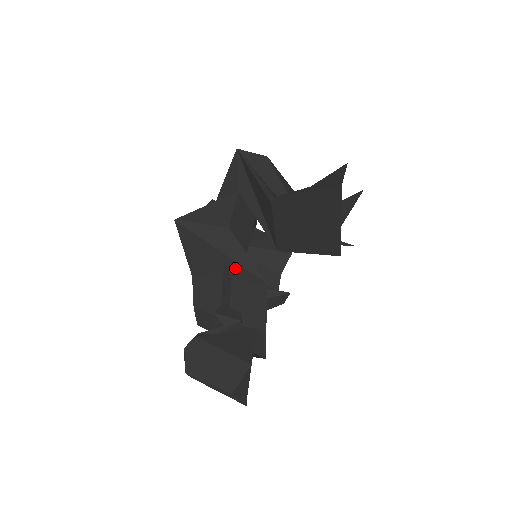
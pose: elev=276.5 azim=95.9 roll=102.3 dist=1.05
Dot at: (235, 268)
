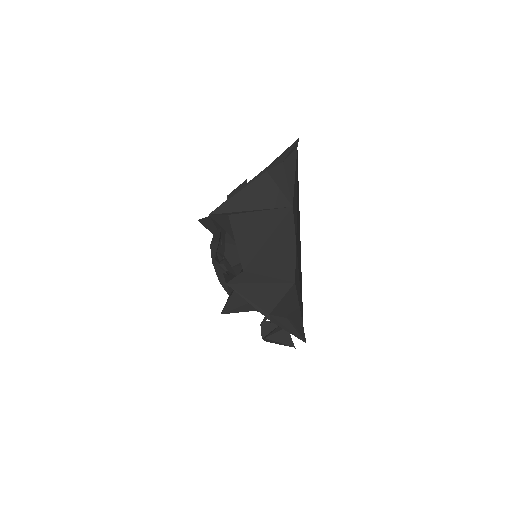
Dot at: occluded
